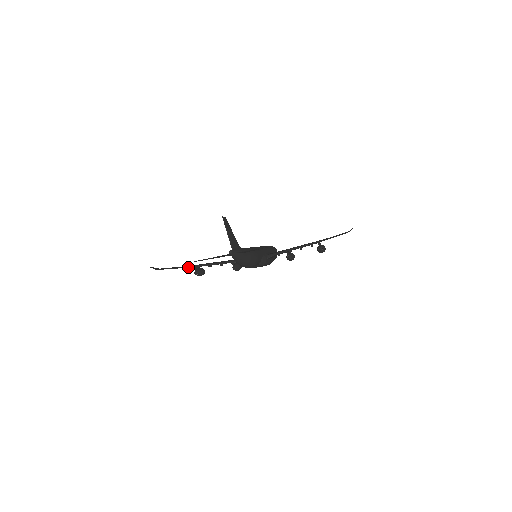
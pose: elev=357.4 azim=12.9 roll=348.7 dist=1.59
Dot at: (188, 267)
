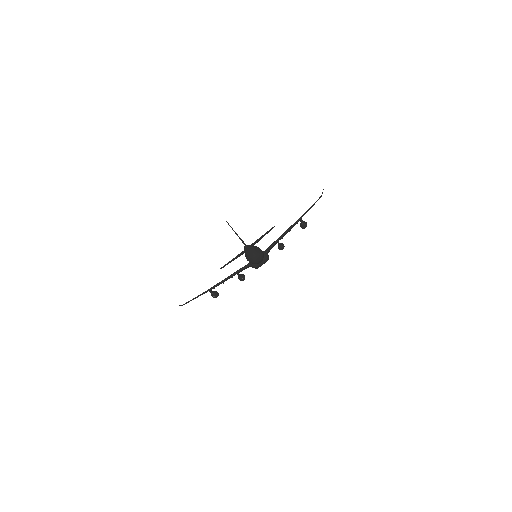
Dot at: (206, 291)
